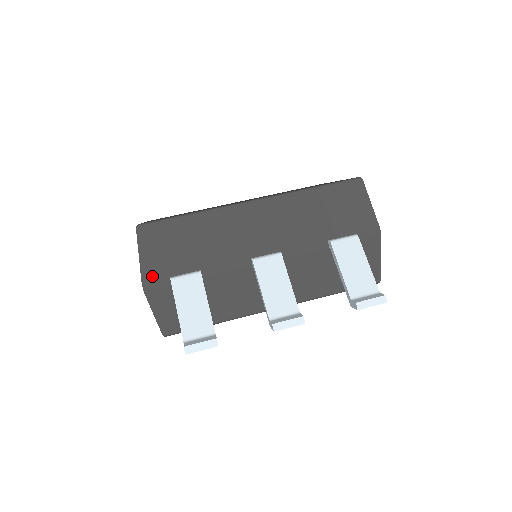
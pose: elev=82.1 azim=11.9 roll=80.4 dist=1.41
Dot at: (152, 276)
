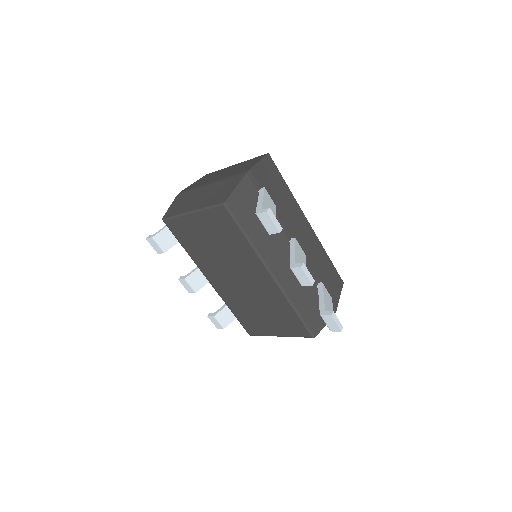
Dot at: (256, 175)
